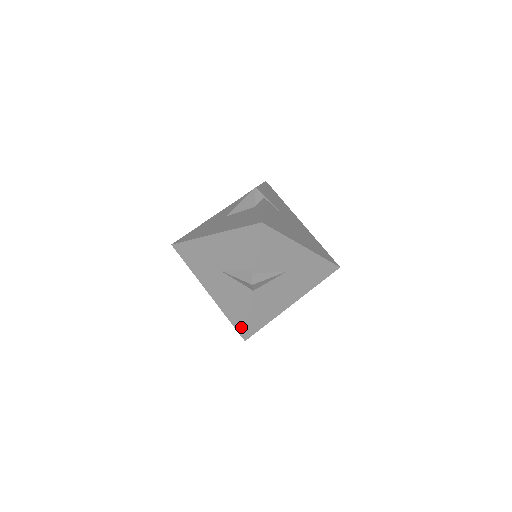
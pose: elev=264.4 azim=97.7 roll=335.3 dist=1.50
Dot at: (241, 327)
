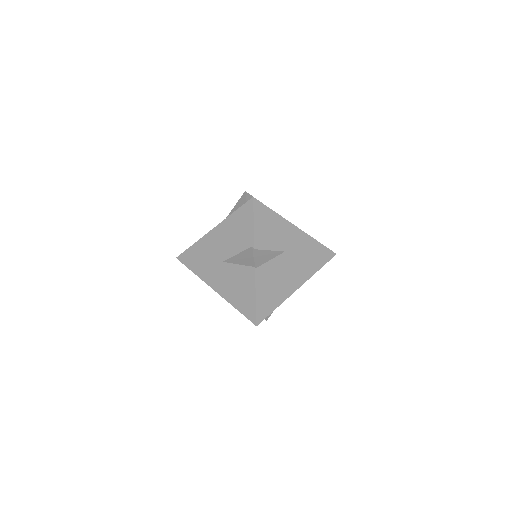
Dot at: (250, 312)
